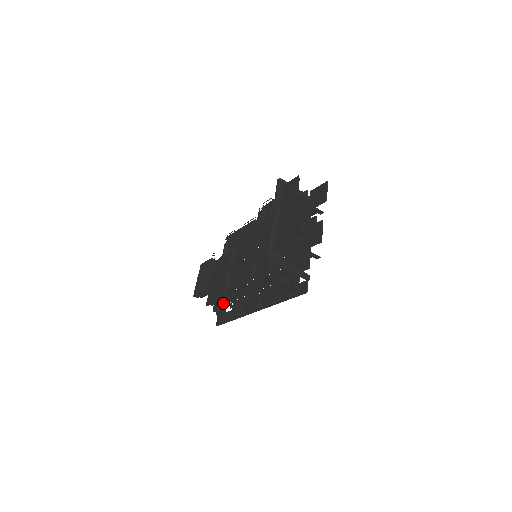
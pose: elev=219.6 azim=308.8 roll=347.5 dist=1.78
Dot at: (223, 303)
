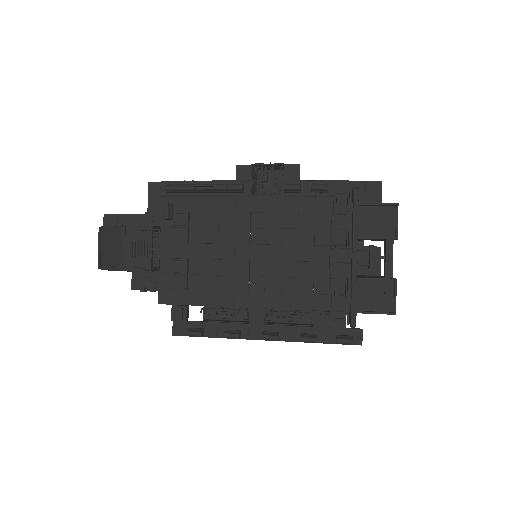
Dot at: (186, 307)
